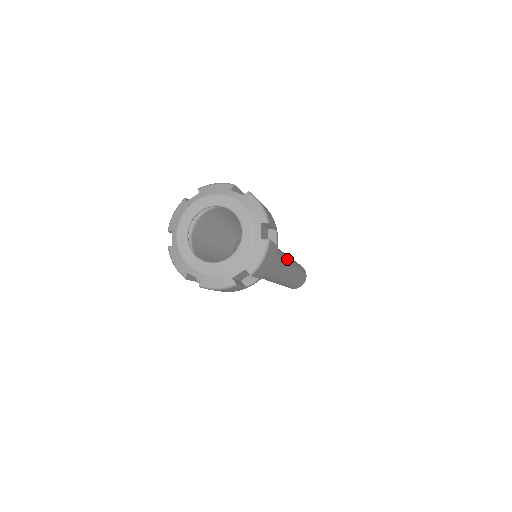
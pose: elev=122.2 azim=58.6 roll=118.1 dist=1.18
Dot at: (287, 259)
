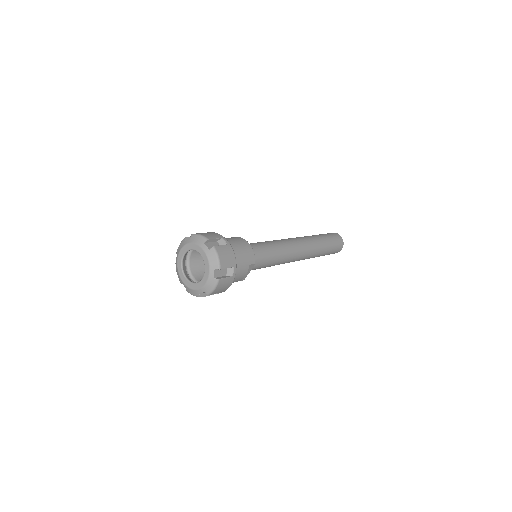
Dot at: (295, 251)
